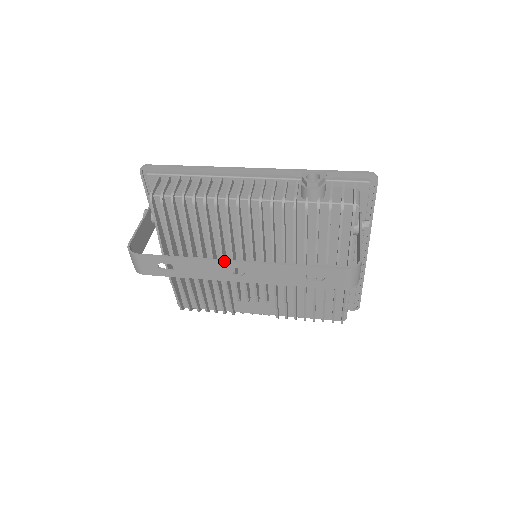
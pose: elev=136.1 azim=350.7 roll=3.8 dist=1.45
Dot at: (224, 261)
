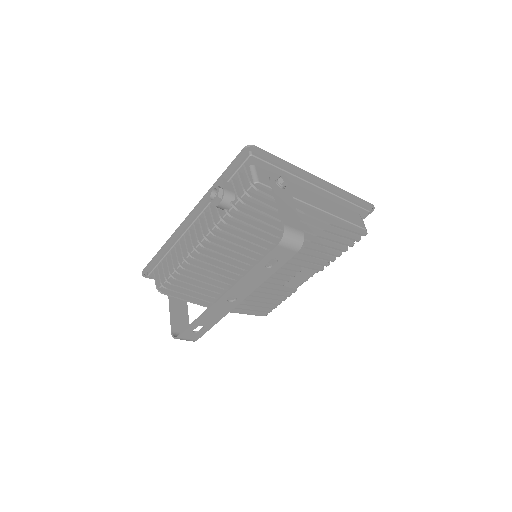
Dot at: (216, 302)
